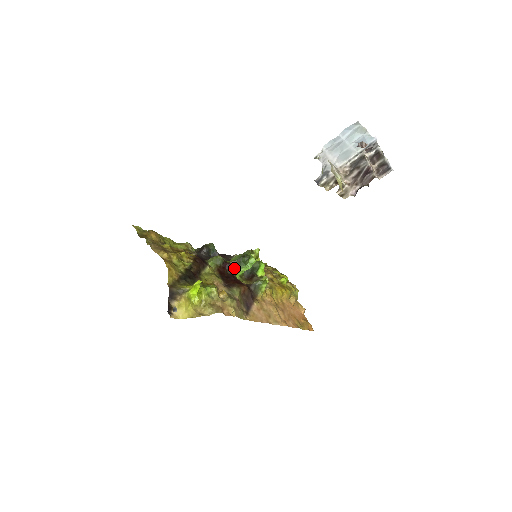
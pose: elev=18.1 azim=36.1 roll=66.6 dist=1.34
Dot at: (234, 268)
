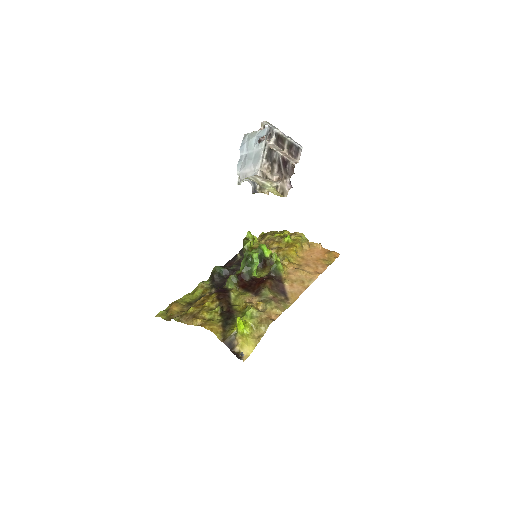
Dot at: (248, 273)
